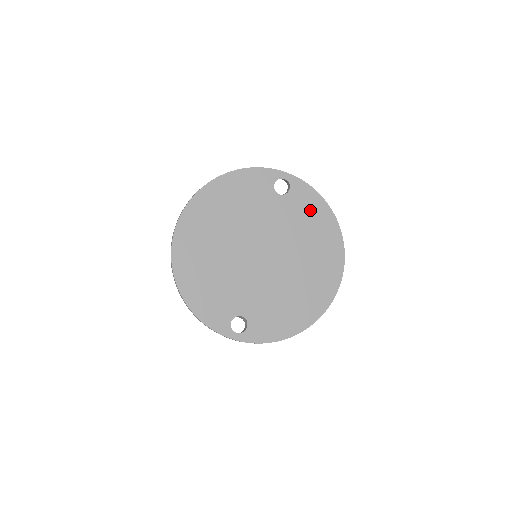
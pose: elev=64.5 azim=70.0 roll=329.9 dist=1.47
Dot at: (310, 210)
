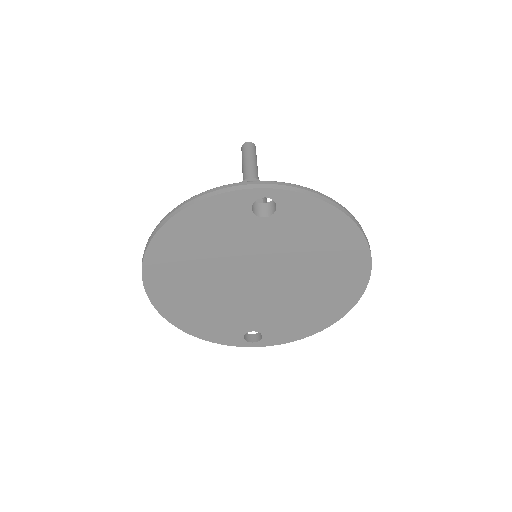
Dot at: (313, 224)
